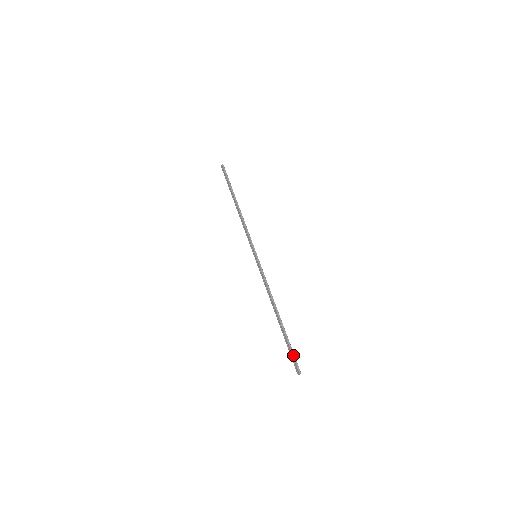
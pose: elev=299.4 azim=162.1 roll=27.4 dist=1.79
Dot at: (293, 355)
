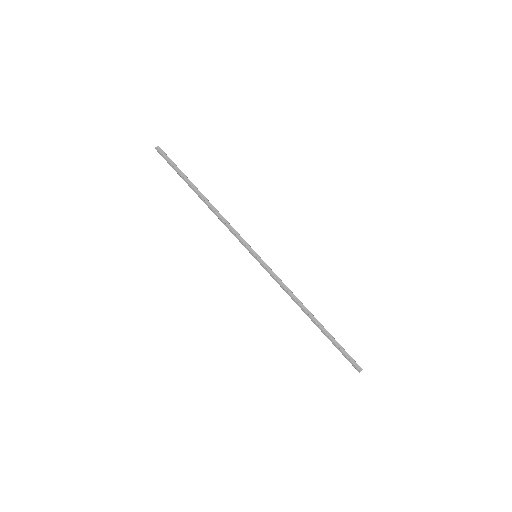
Dot at: (345, 356)
